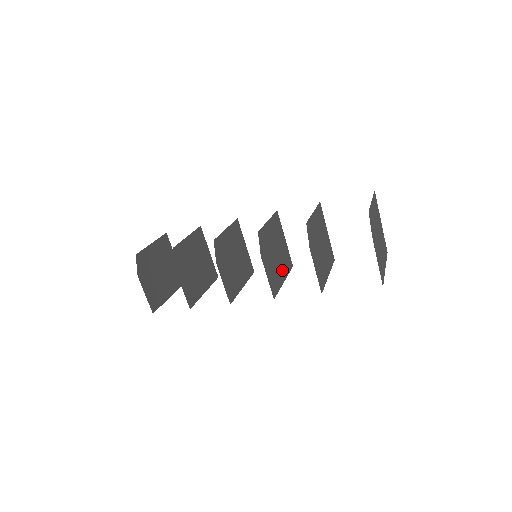
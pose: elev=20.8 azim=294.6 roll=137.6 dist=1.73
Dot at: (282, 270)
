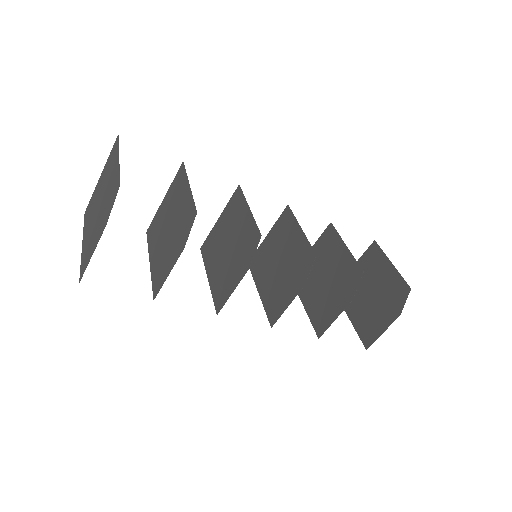
Dot at: (264, 280)
